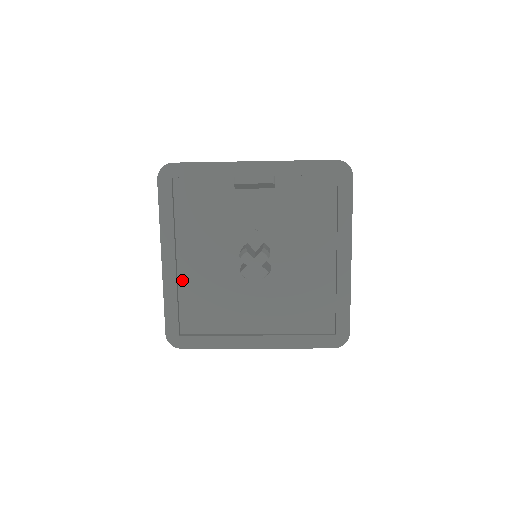
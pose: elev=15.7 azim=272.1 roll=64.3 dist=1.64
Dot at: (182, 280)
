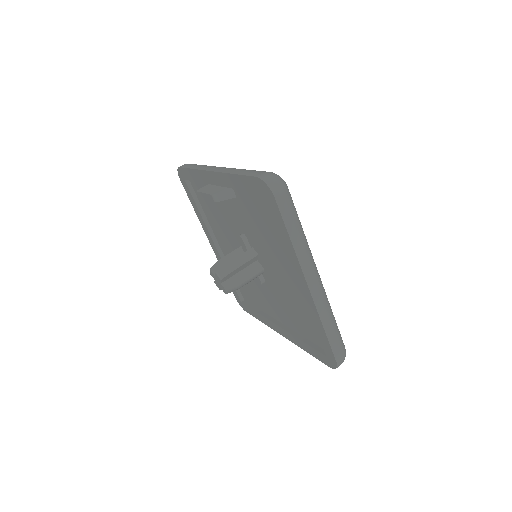
Dot at: occluded
